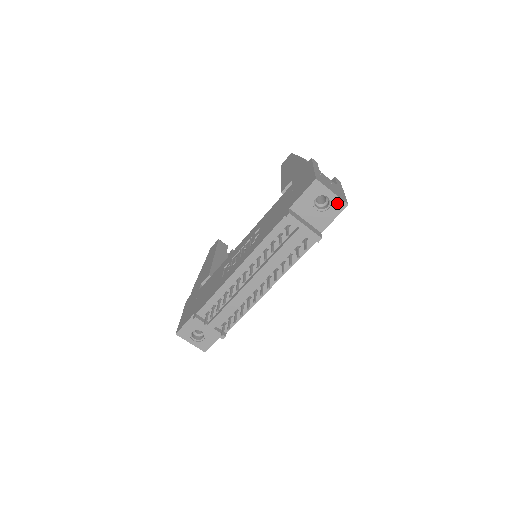
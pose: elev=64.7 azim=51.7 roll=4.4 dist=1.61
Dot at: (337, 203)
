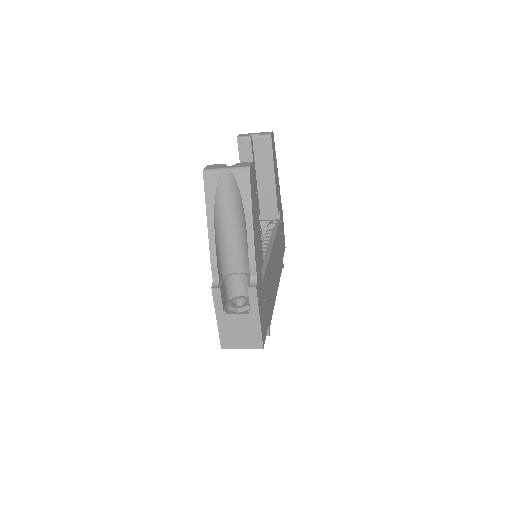
Dot at: occluded
